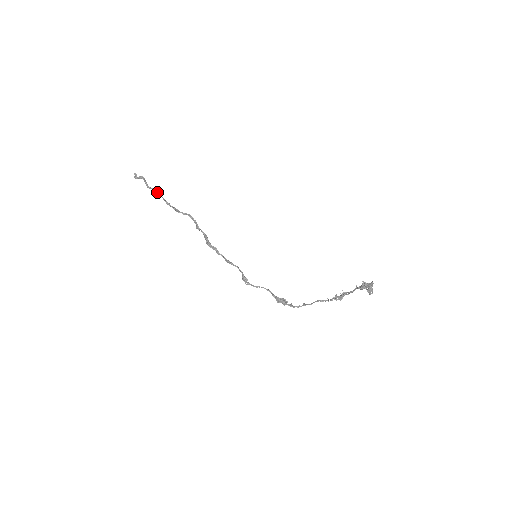
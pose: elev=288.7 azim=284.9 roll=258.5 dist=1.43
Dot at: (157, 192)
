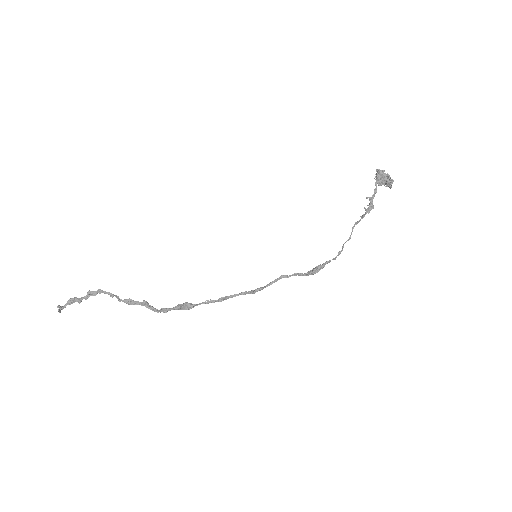
Dot at: occluded
